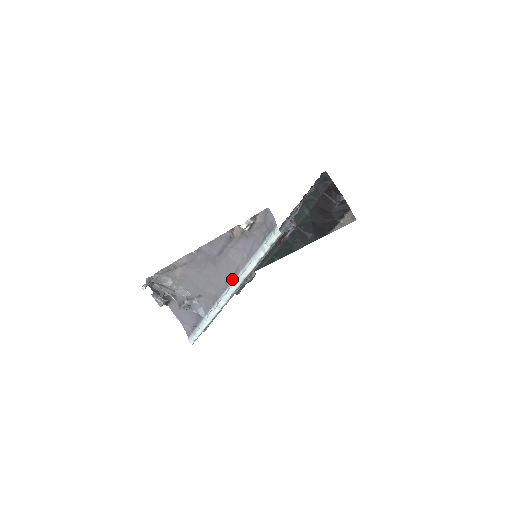
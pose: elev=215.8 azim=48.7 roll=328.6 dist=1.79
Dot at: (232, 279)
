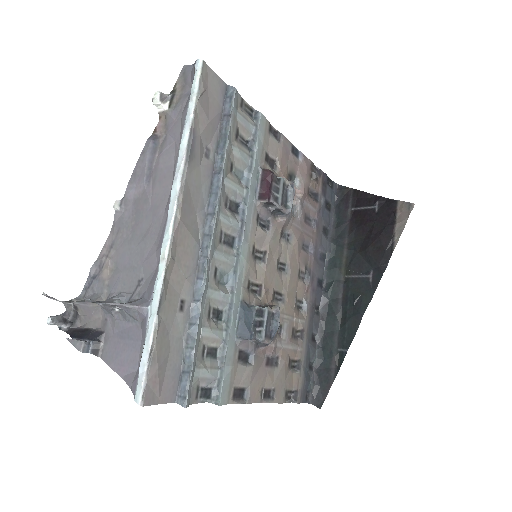
Dot at: occluded
